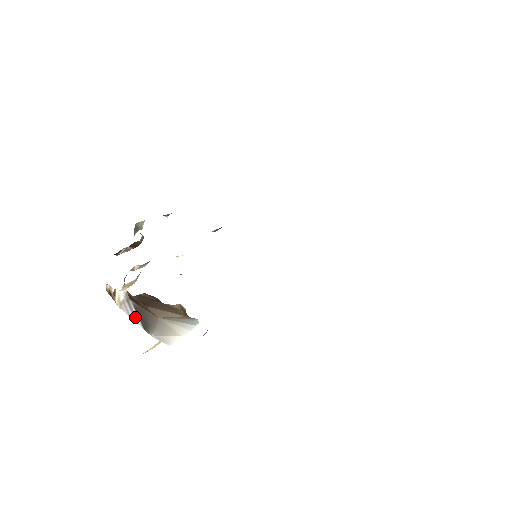
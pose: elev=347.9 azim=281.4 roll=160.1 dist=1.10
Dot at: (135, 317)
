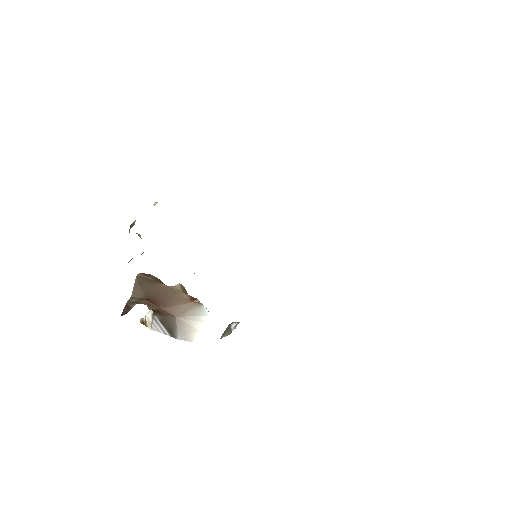
Dot at: (163, 330)
